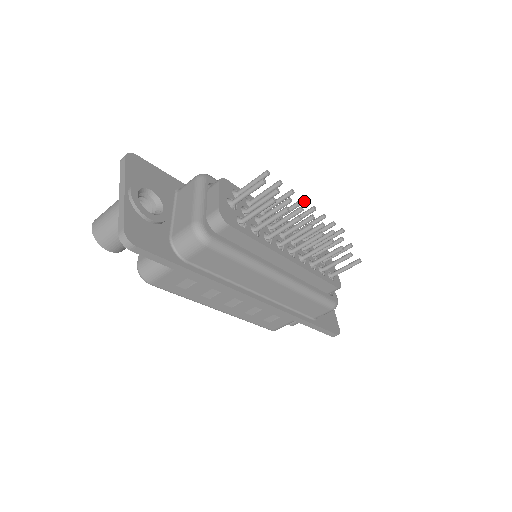
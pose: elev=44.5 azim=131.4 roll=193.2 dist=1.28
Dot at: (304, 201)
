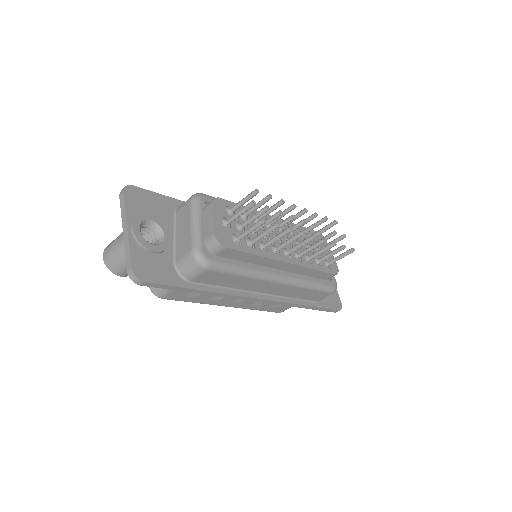
Dot at: (295, 207)
